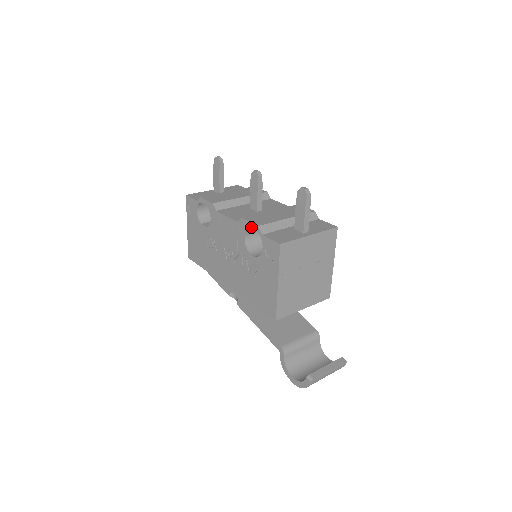
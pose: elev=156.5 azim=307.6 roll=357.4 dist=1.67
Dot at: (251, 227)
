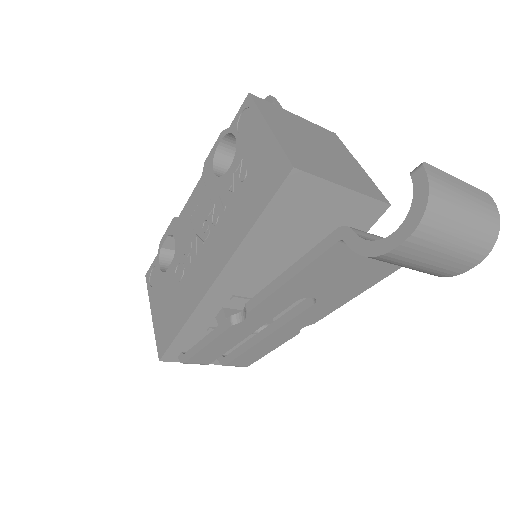
Dot at: (216, 147)
